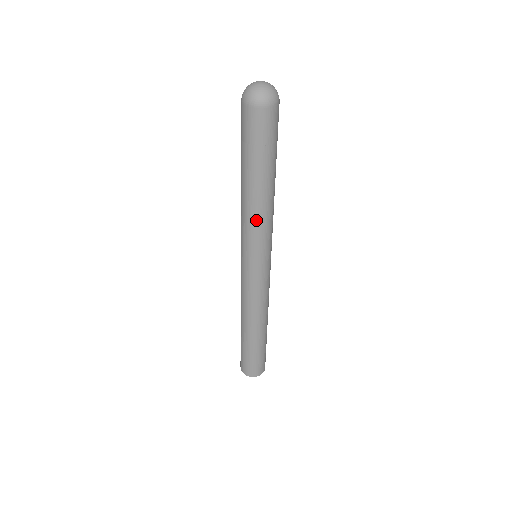
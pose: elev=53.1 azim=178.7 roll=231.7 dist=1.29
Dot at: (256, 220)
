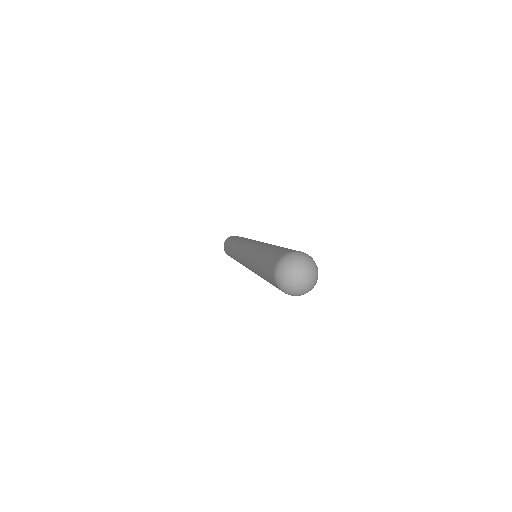
Dot at: occluded
